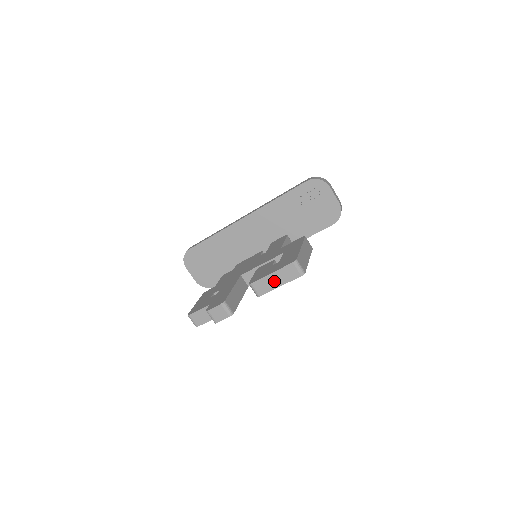
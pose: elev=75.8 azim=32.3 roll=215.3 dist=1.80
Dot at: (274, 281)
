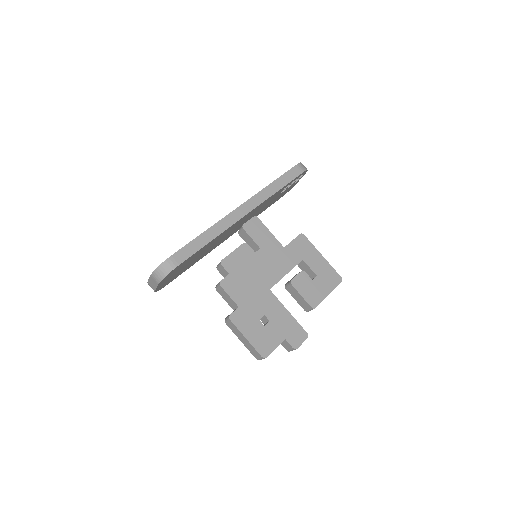
Dot at: occluded
